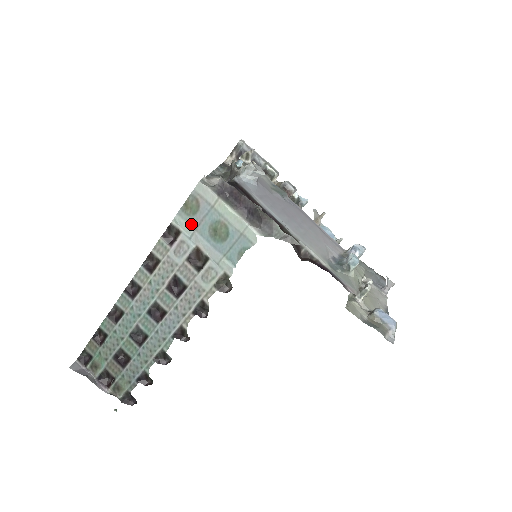
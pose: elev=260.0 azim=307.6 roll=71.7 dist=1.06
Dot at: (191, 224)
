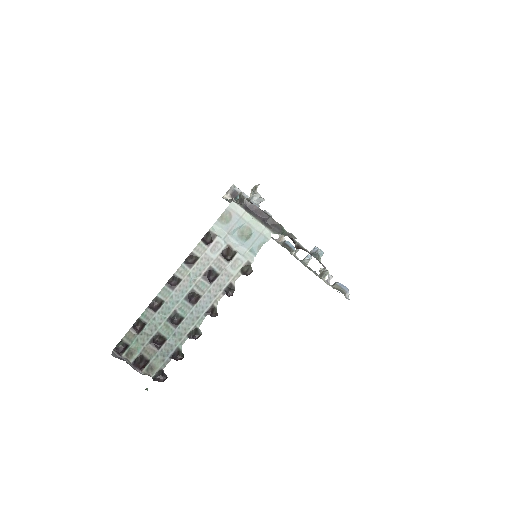
Dot at: (225, 230)
